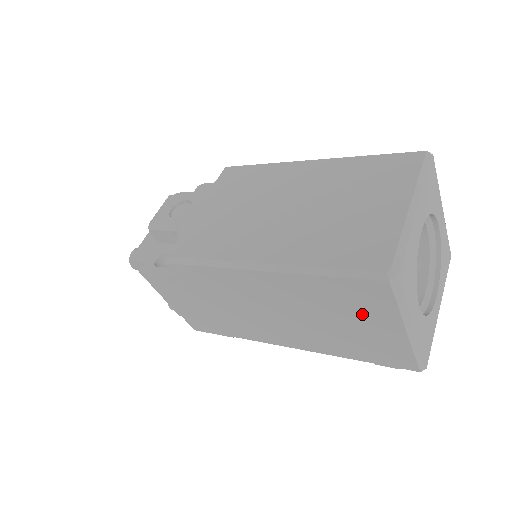
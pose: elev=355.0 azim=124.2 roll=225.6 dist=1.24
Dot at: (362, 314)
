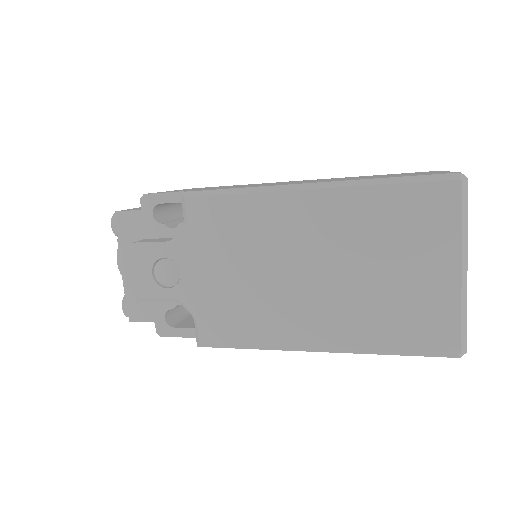
Dot at: occluded
